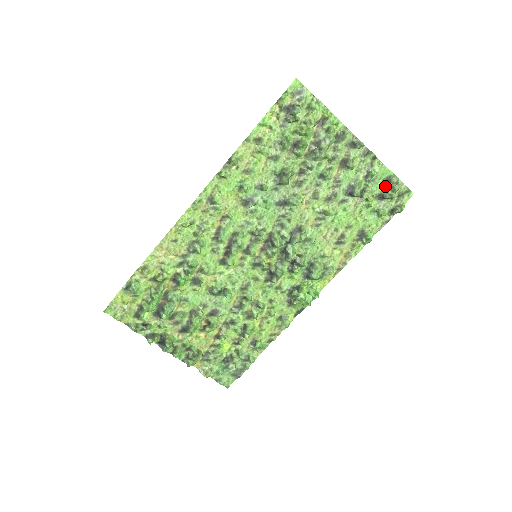
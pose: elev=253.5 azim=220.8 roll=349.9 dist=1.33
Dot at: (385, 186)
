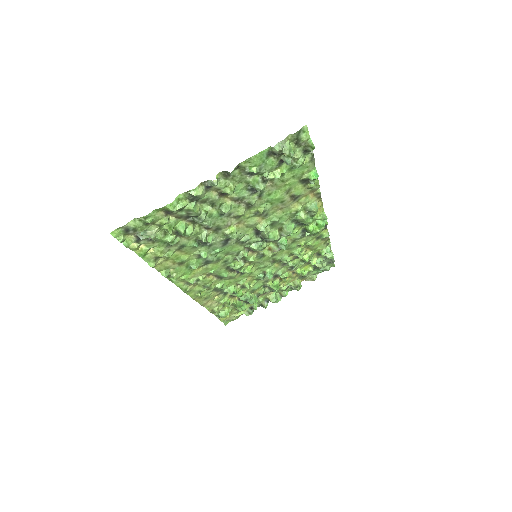
Dot at: (275, 156)
